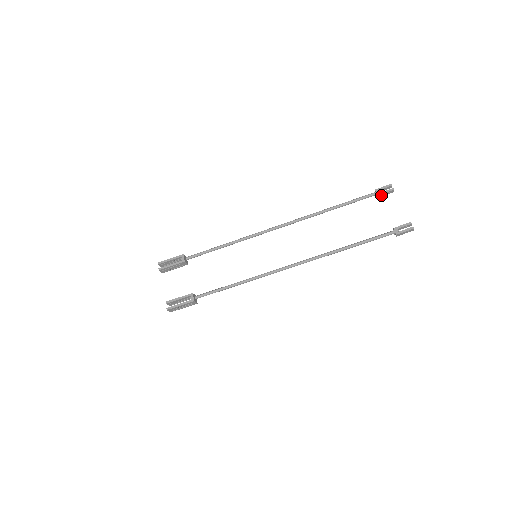
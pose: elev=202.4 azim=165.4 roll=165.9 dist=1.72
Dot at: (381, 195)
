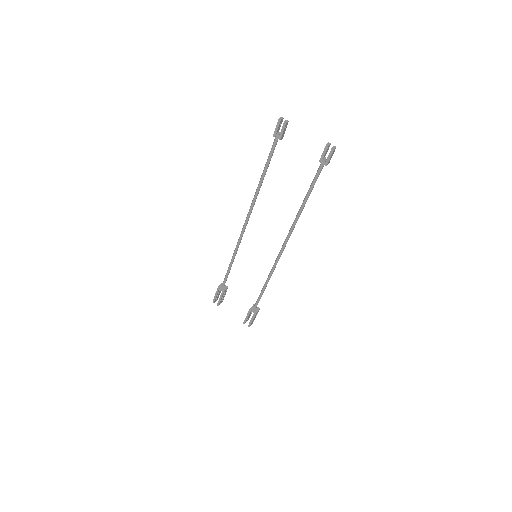
Dot at: (282, 136)
